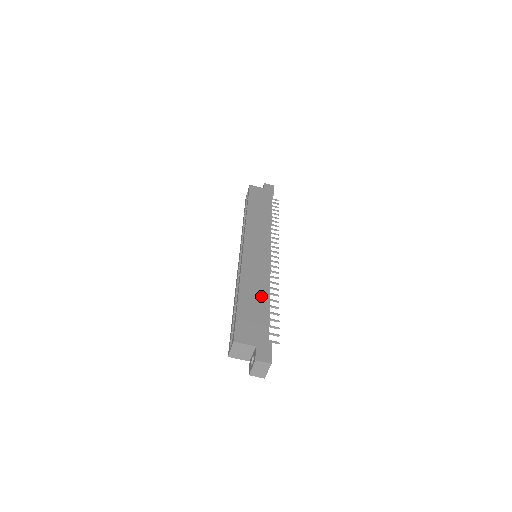
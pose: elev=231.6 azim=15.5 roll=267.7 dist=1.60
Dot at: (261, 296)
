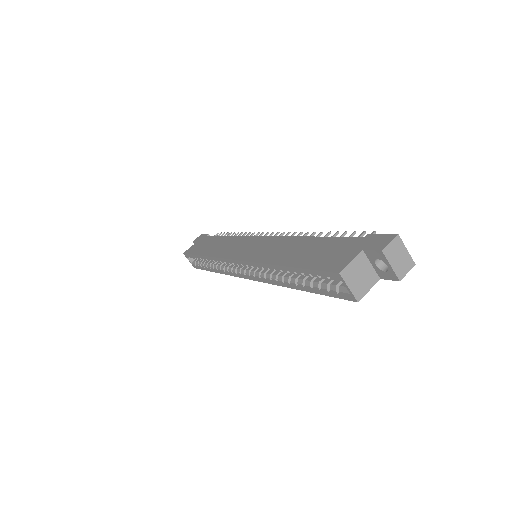
Dot at: (302, 244)
